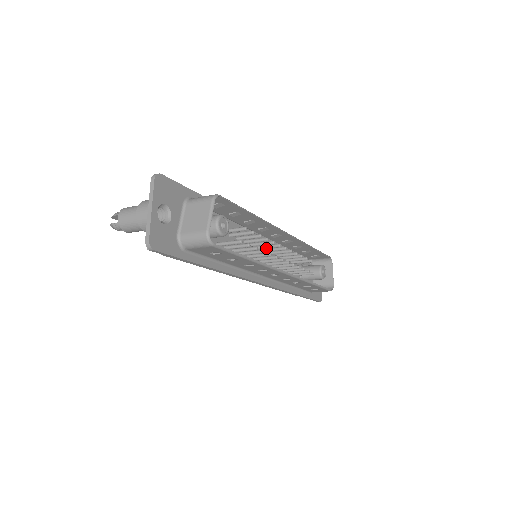
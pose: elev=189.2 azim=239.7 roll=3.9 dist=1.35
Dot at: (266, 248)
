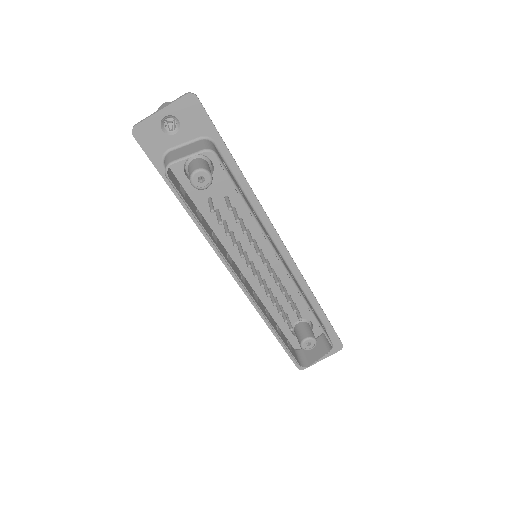
Dot at: (261, 256)
